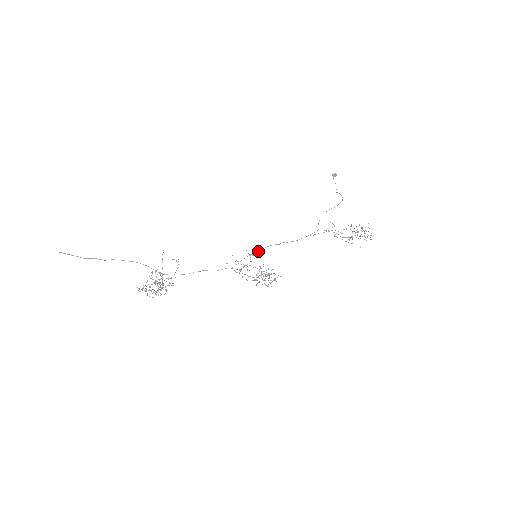
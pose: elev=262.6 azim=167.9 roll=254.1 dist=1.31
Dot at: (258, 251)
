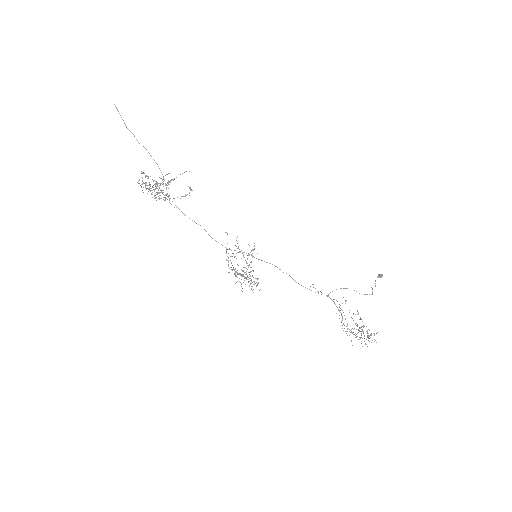
Dot at: occluded
